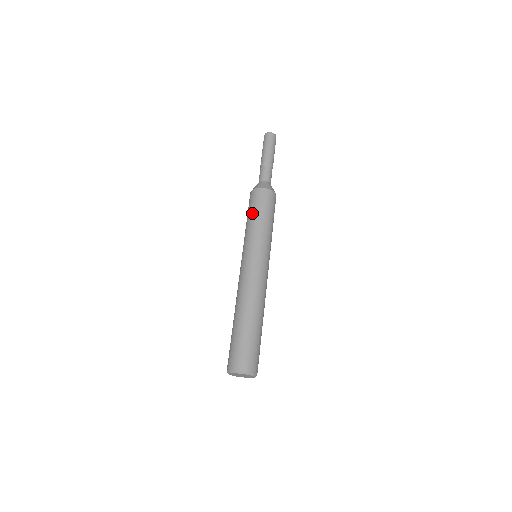
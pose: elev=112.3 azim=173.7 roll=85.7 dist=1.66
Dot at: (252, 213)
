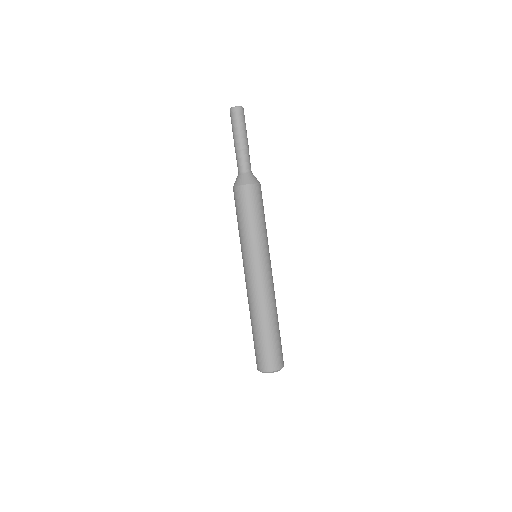
Dot at: (251, 214)
